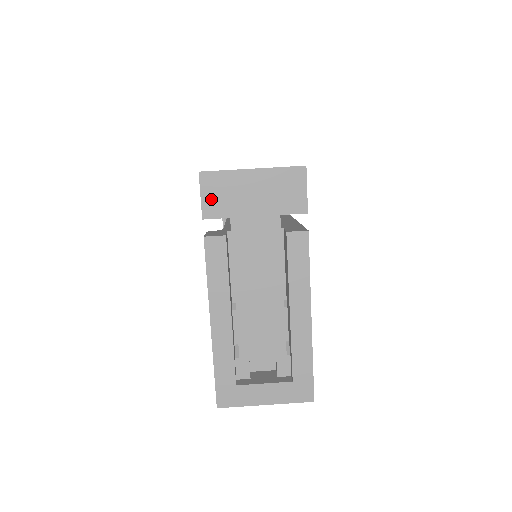
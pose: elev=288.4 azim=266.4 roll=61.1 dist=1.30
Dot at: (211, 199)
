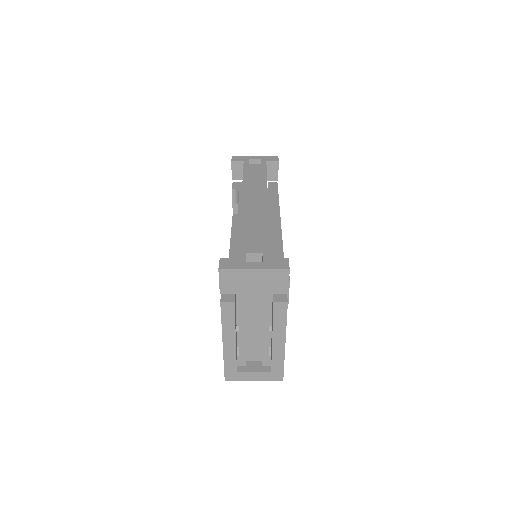
Dot at: (226, 284)
